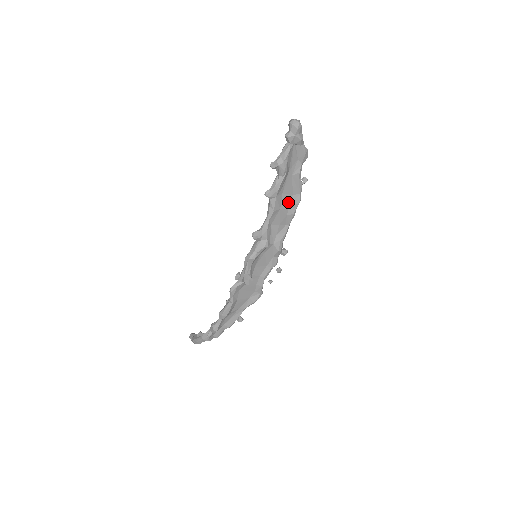
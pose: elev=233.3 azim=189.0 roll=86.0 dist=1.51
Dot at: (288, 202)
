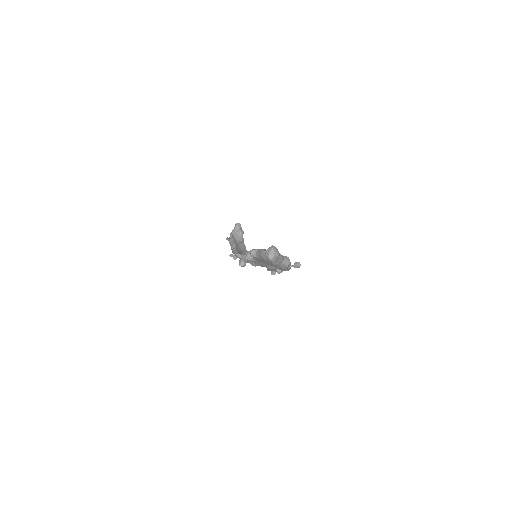
Dot at: occluded
